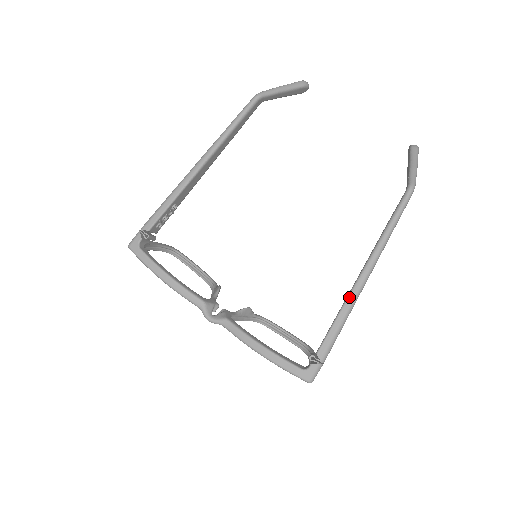
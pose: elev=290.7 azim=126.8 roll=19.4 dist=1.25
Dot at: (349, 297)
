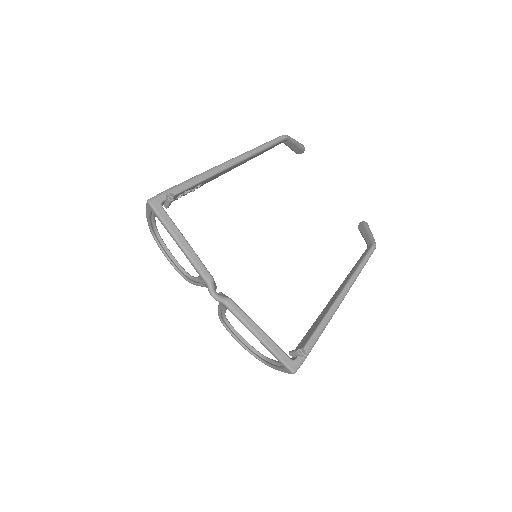
Dot at: (332, 308)
